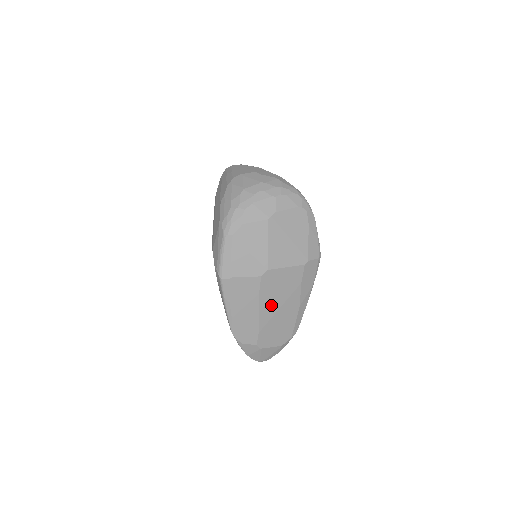
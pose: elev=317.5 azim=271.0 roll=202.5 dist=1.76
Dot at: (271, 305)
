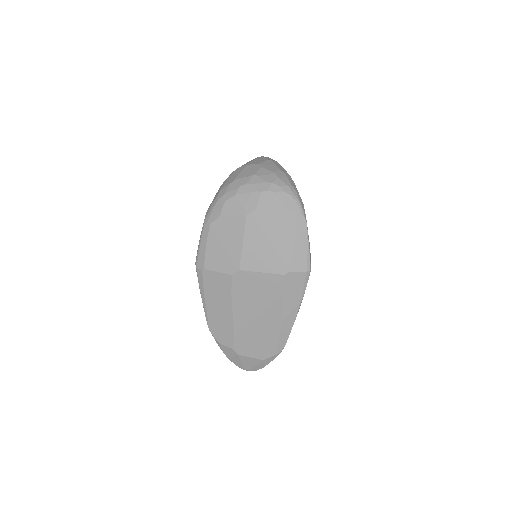
Dot at: (246, 310)
